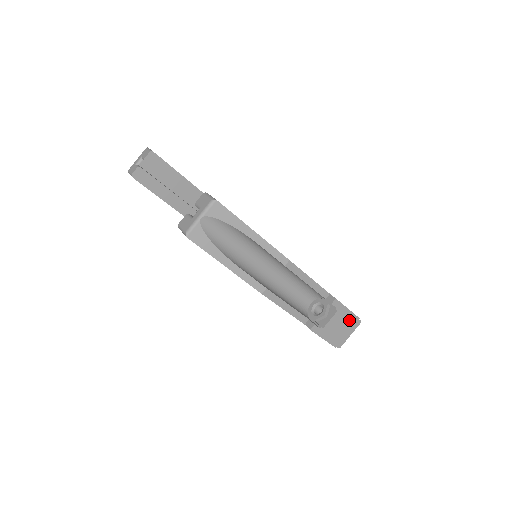
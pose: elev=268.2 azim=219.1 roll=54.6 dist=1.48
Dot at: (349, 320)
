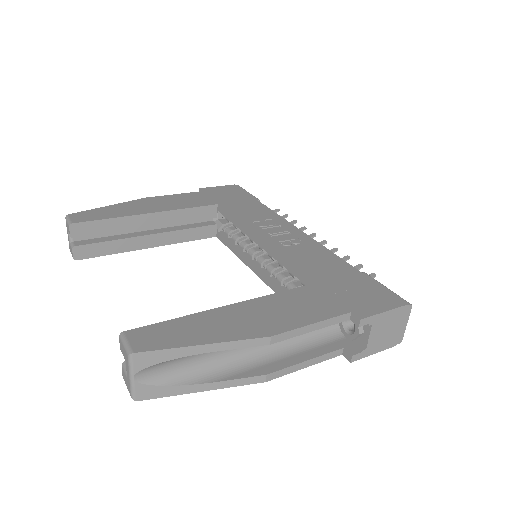
Dot at: (394, 317)
